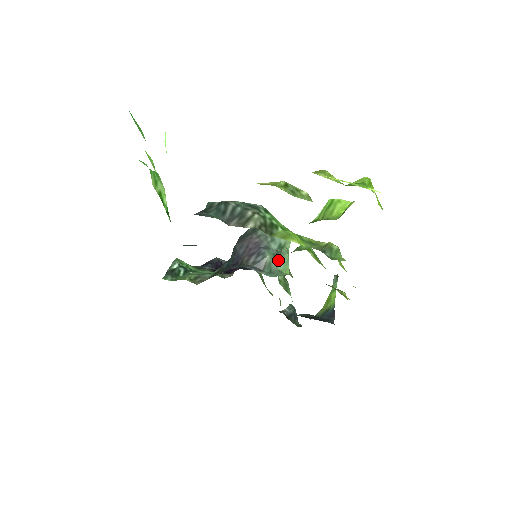
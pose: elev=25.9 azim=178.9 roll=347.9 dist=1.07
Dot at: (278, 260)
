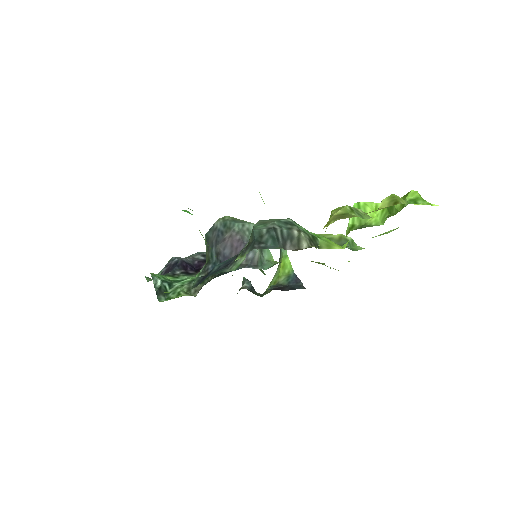
Dot at: (262, 251)
